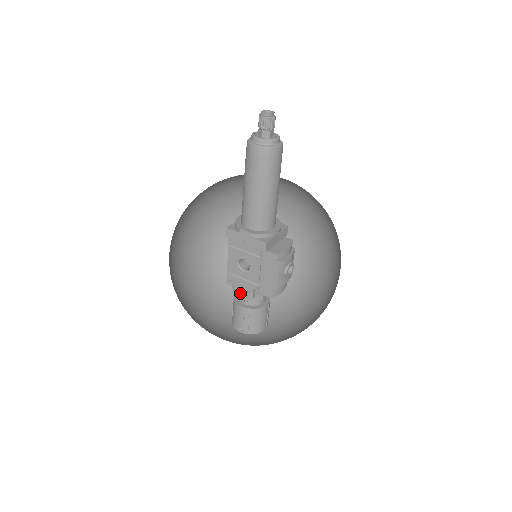
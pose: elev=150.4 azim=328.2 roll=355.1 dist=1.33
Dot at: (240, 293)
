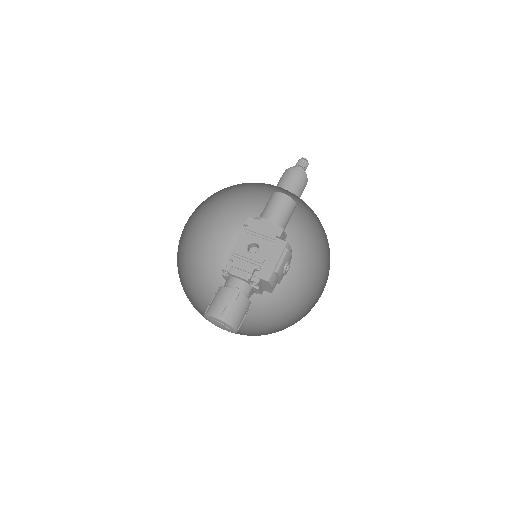
Dot at: (237, 274)
